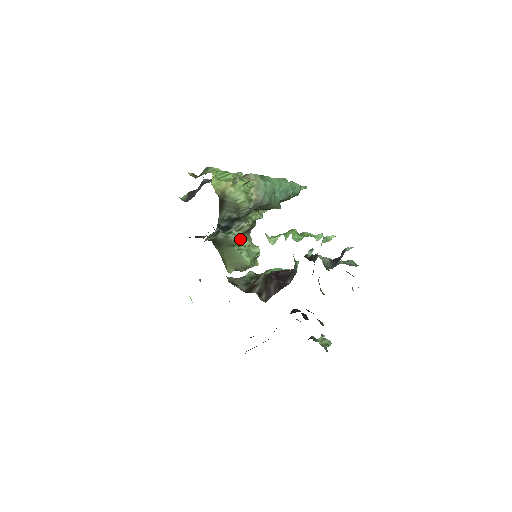
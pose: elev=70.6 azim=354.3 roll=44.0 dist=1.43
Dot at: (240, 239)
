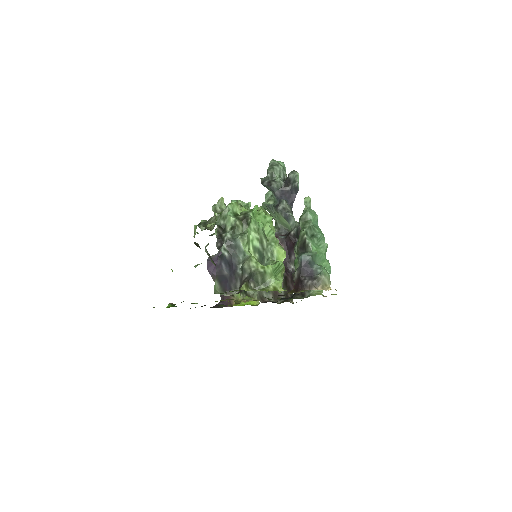
Dot at: occluded
